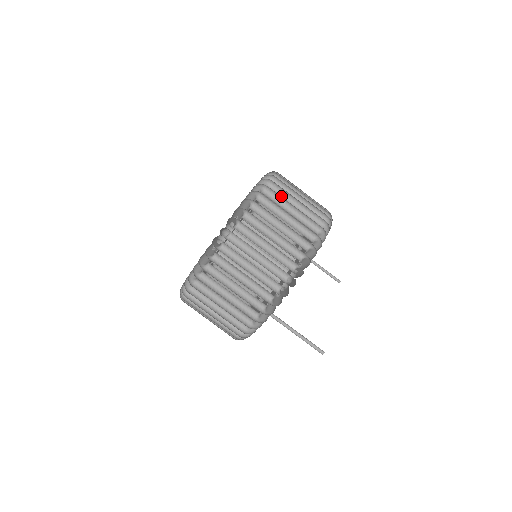
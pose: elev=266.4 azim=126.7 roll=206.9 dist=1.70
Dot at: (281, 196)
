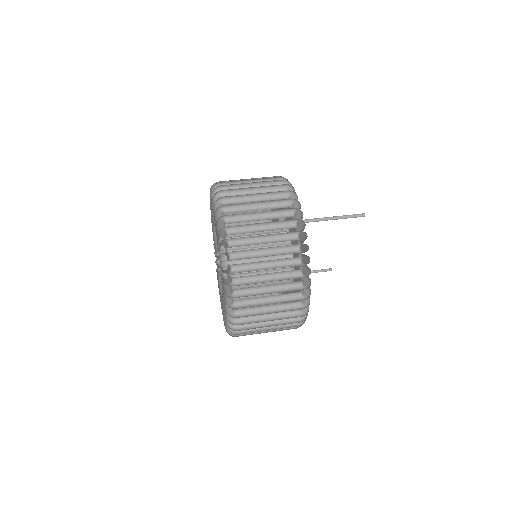
Dot at: occluded
